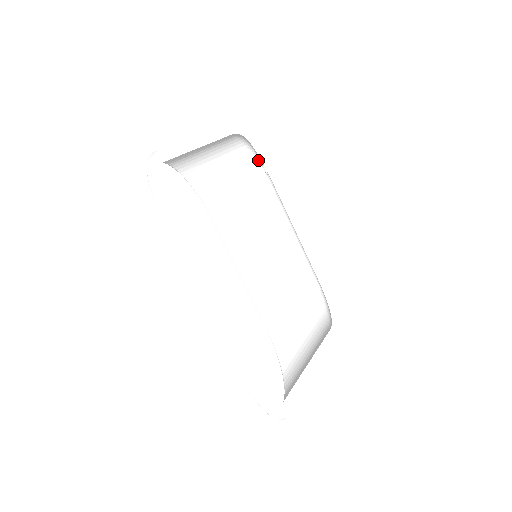
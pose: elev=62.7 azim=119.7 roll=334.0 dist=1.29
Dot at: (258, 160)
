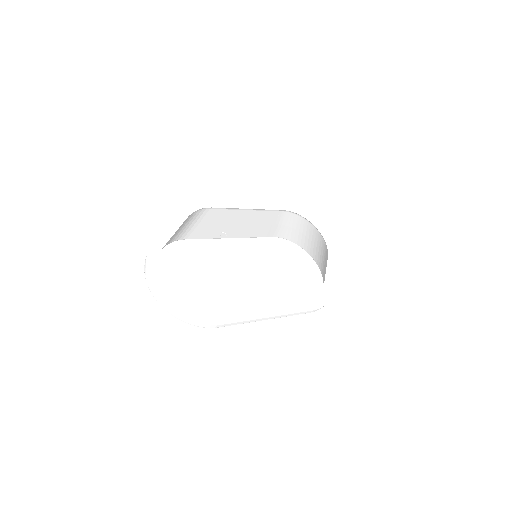
Dot at: occluded
